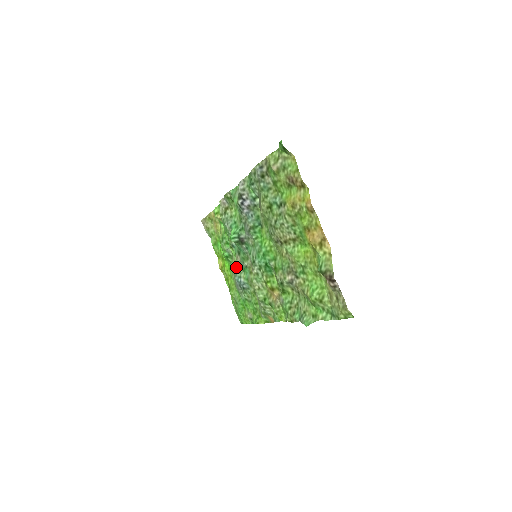
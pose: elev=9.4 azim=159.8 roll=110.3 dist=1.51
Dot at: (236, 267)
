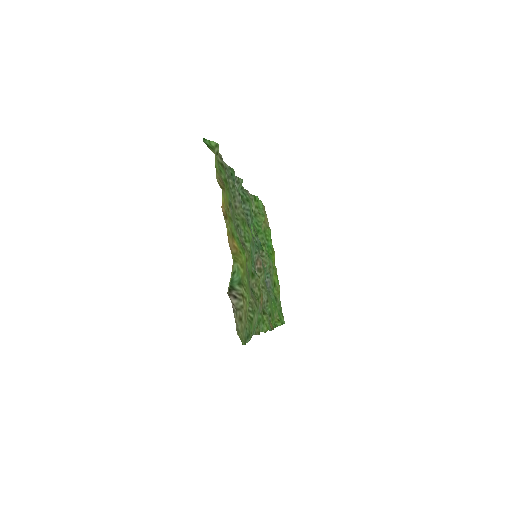
Dot at: (269, 264)
